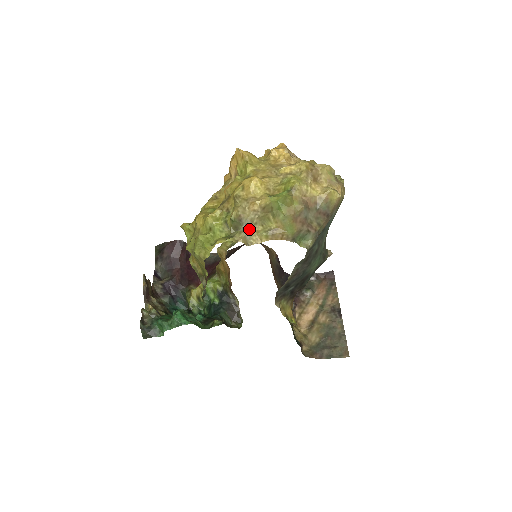
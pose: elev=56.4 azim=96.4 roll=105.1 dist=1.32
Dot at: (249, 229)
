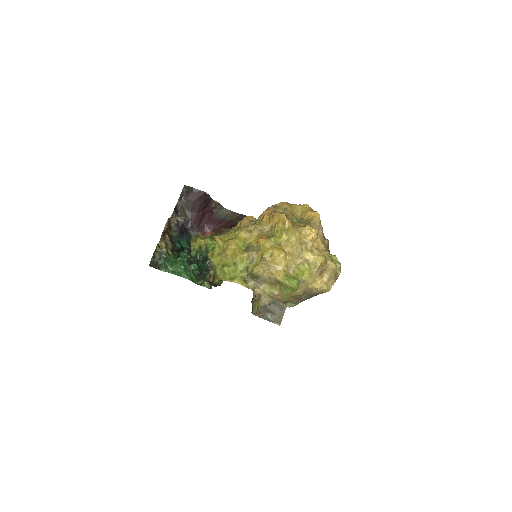
Dot at: (260, 283)
